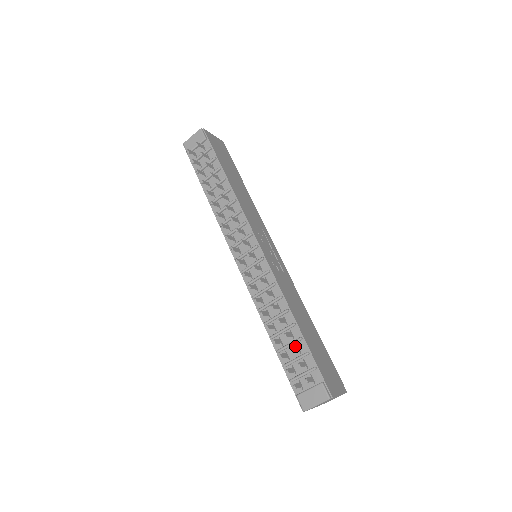
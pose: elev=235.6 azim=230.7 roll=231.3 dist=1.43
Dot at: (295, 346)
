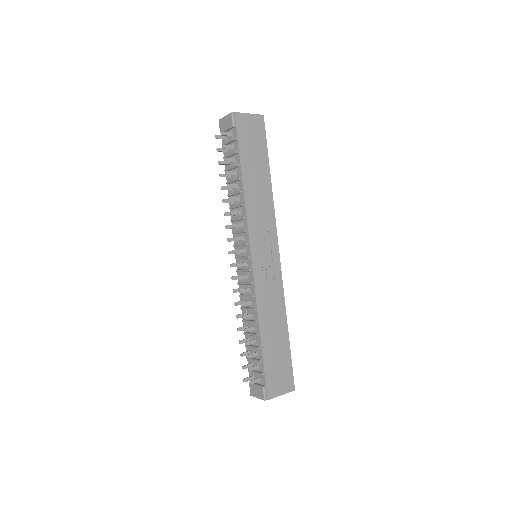
Dot at: (256, 350)
